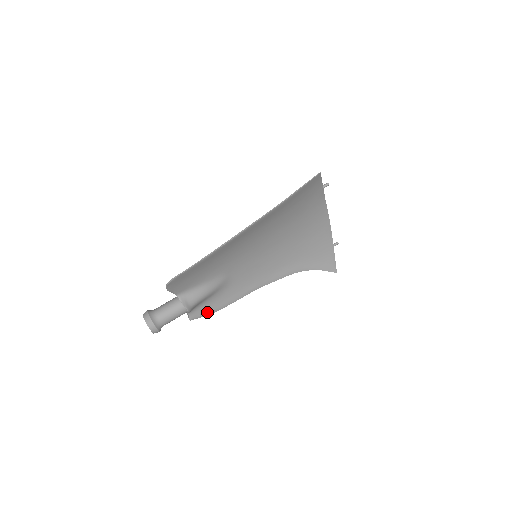
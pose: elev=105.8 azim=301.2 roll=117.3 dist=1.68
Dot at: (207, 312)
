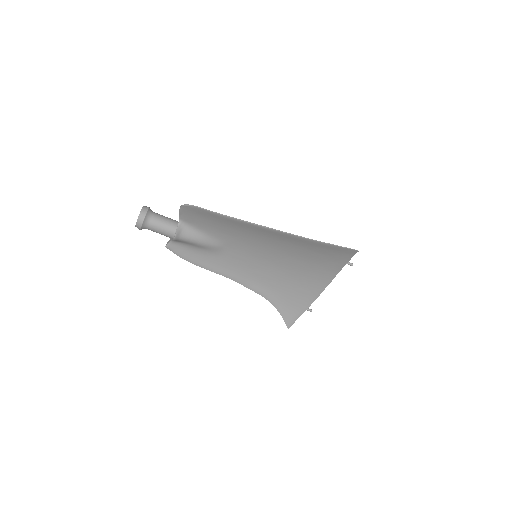
Dot at: (182, 254)
